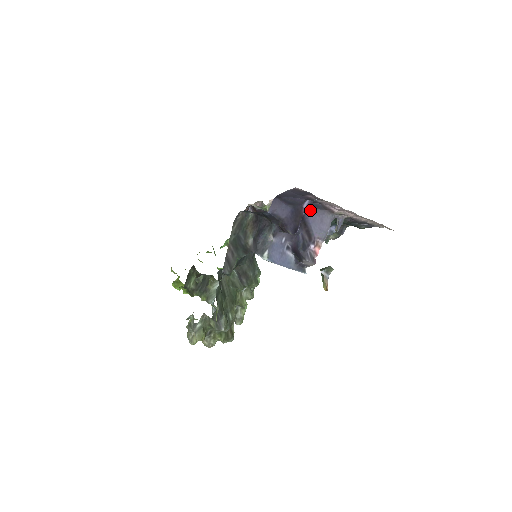
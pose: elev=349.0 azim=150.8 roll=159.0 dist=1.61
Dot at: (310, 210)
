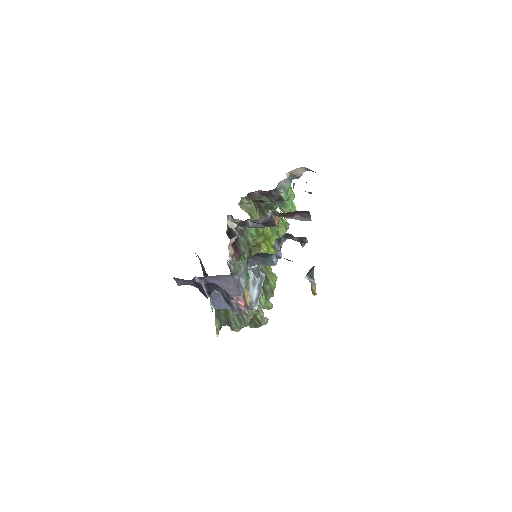
Dot at: (210, 277)
